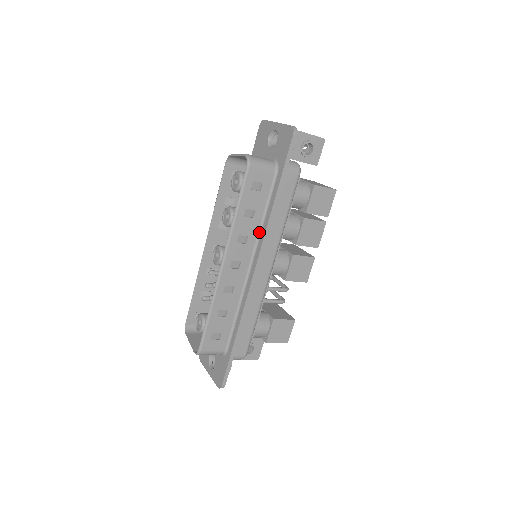
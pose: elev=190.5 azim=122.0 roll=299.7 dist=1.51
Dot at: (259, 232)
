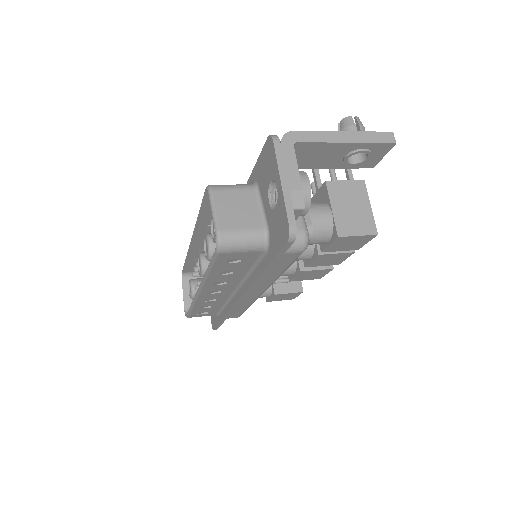
Dot at: (244, 278)
